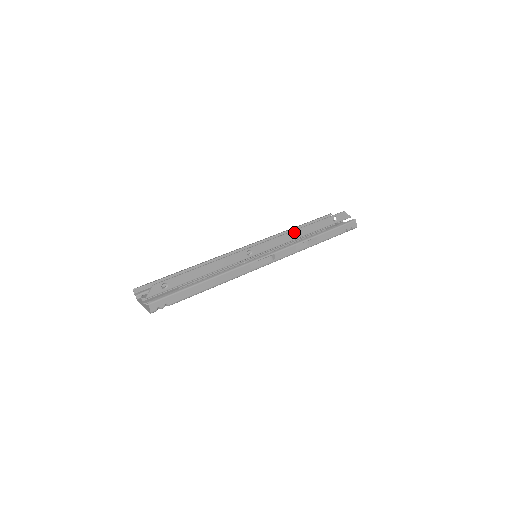
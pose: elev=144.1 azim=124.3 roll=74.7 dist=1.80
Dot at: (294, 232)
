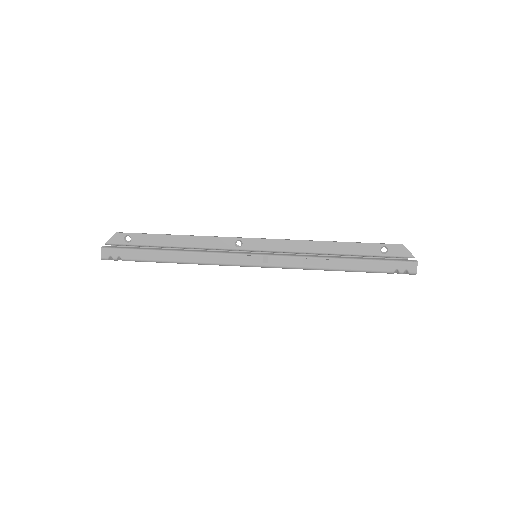
Dot at: (310, 242)
